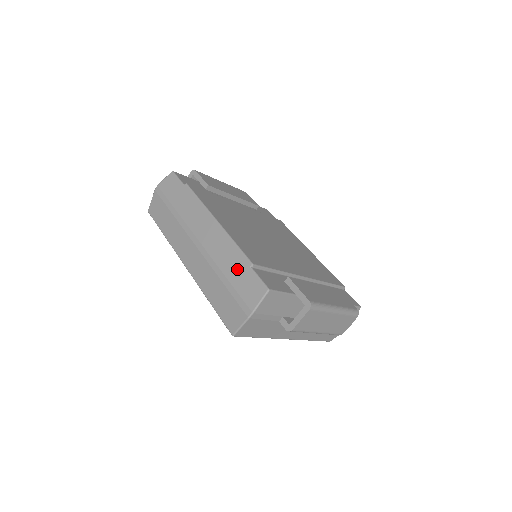
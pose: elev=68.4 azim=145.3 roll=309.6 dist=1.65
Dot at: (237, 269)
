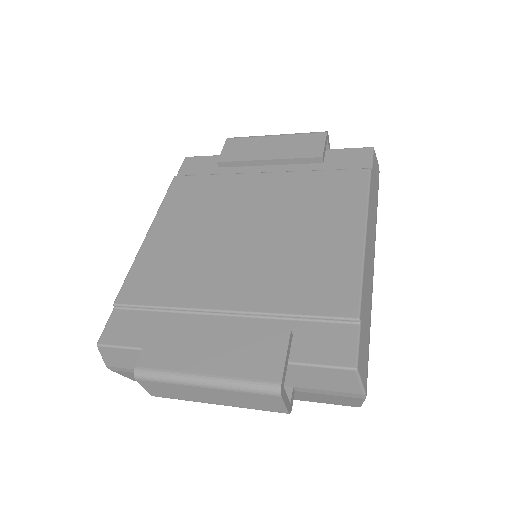
Dot at: occluded
